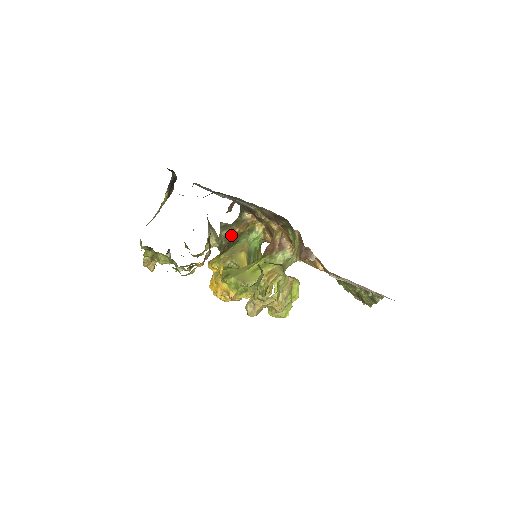
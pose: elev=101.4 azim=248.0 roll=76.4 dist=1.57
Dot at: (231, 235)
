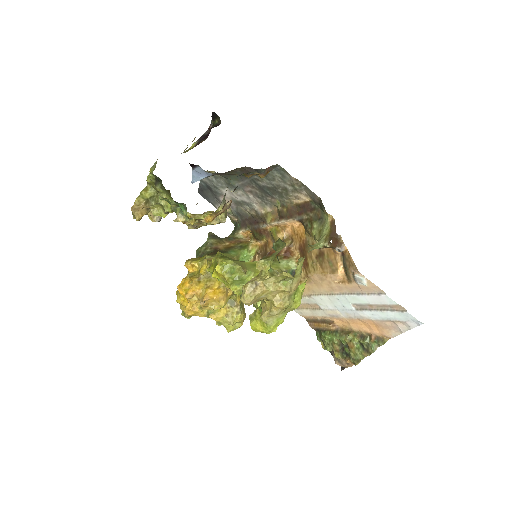
Dot at: (219, 245)
